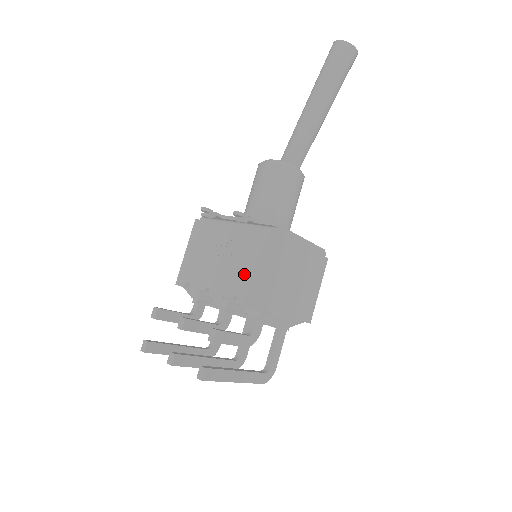
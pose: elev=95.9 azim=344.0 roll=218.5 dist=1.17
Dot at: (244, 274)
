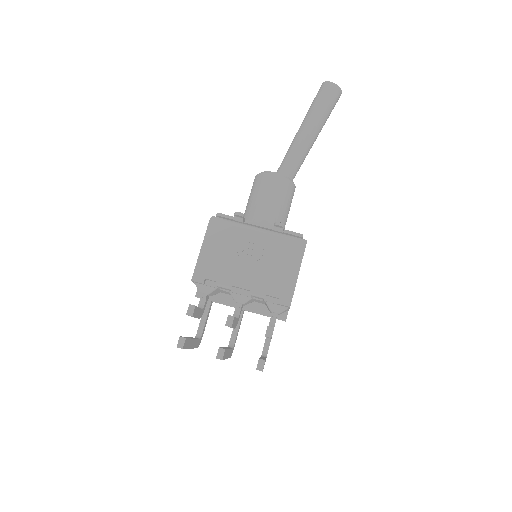
Dot at: (276, 277)
